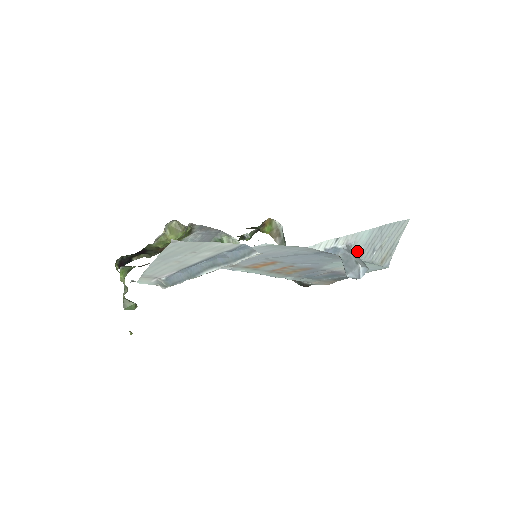
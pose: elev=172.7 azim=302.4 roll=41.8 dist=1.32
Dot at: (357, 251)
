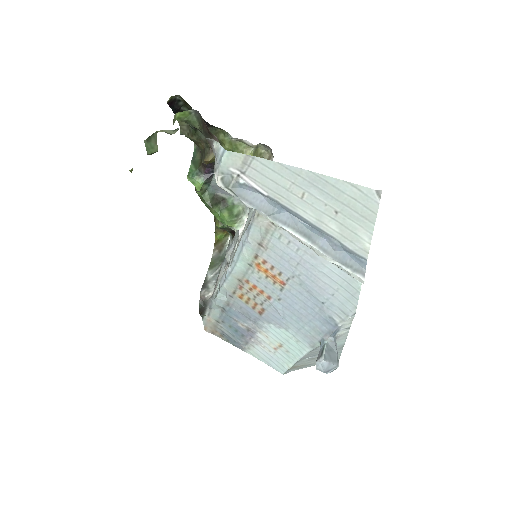
Dot at: occluded
